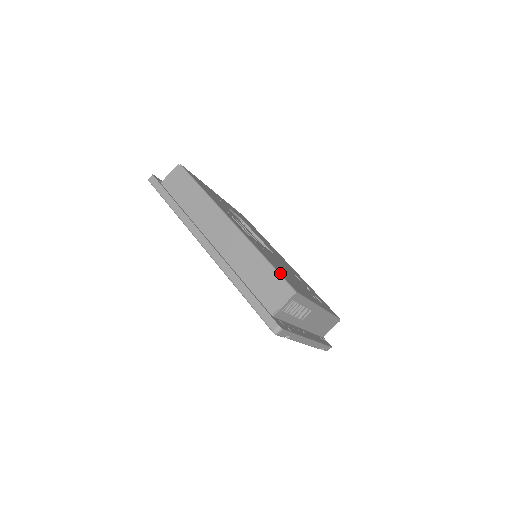
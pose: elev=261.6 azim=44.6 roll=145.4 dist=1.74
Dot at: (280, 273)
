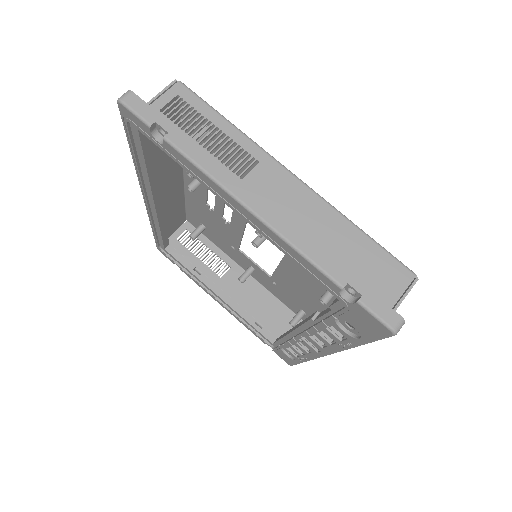
Dot at: (184, 110)
